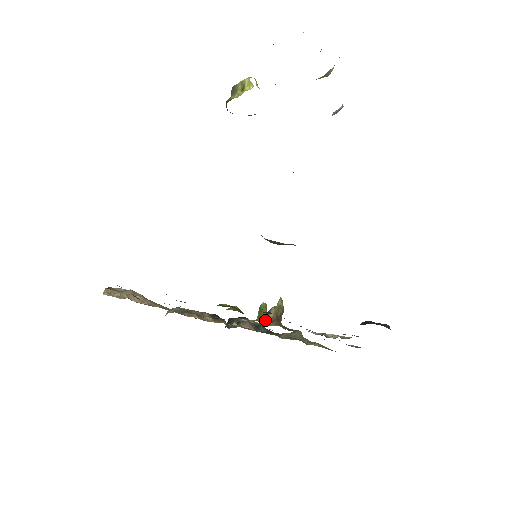
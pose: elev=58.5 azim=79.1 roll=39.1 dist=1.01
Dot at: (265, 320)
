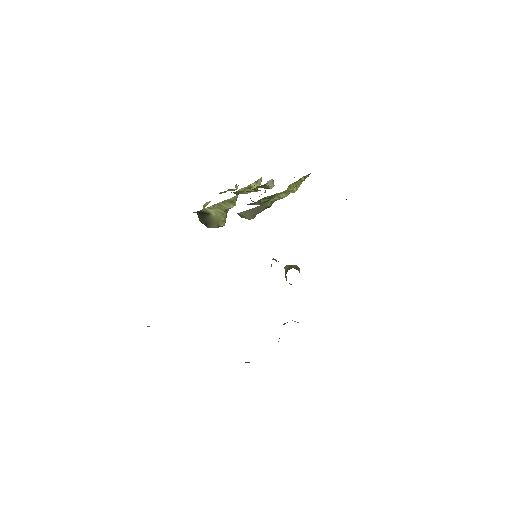
Dot at: (276, 260)
